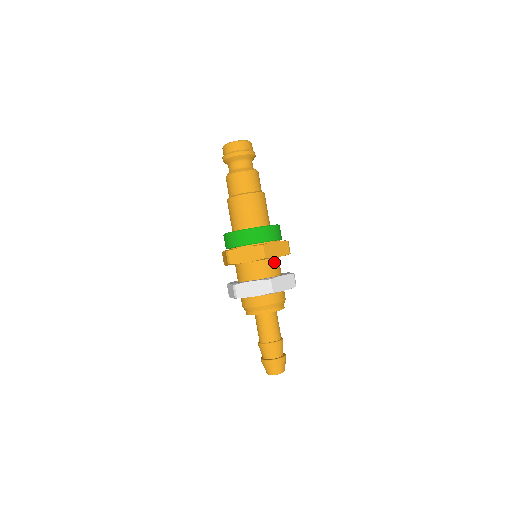
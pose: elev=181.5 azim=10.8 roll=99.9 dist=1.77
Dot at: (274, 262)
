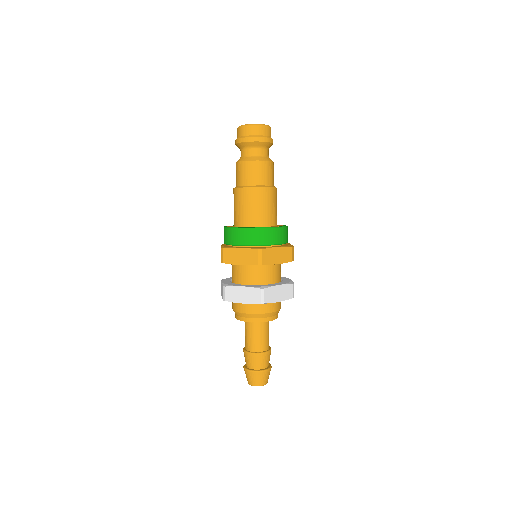
Dot at: (273, 268)
